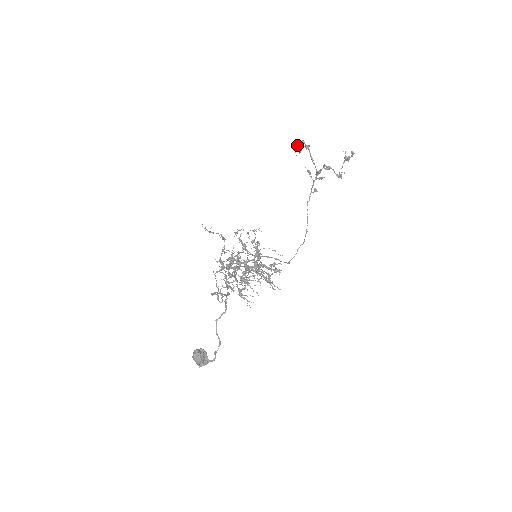
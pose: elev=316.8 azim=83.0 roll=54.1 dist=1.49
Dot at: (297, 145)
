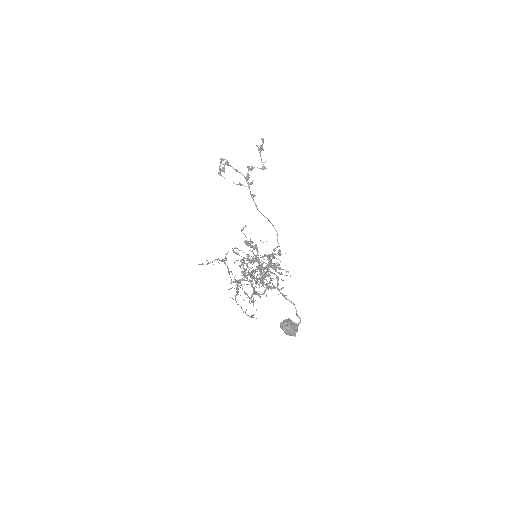
Dot at: (219, 167)
